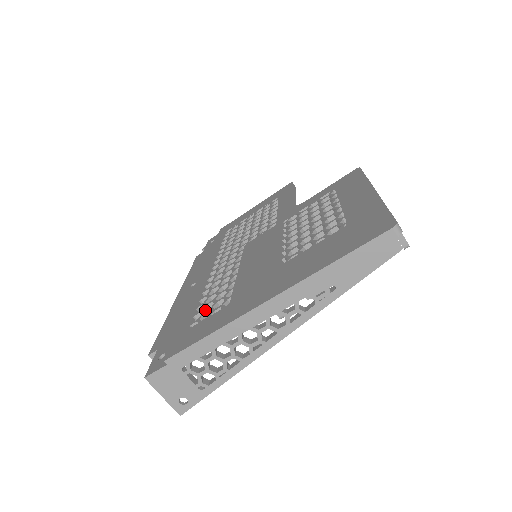
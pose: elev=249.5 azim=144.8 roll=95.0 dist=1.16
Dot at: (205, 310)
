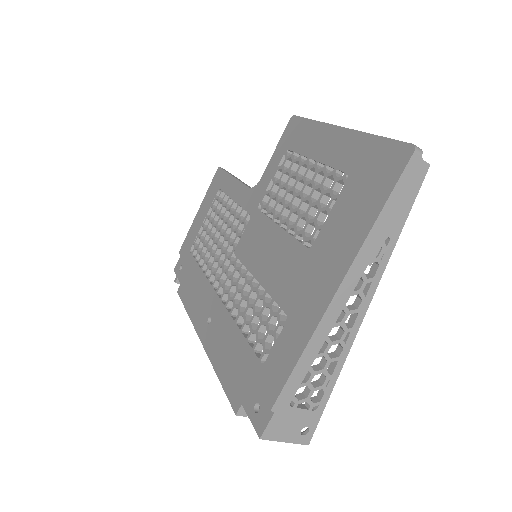
Dot at: (260, 337)
